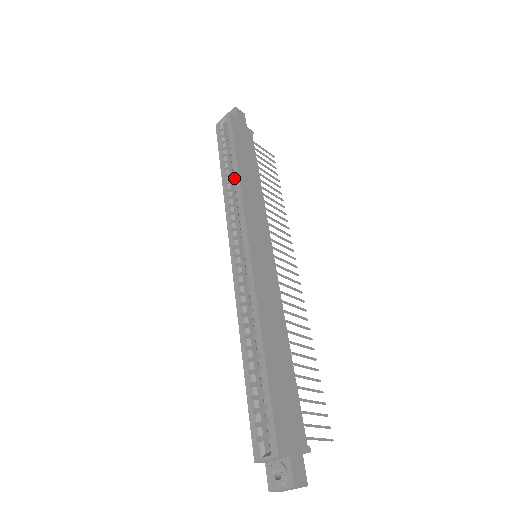
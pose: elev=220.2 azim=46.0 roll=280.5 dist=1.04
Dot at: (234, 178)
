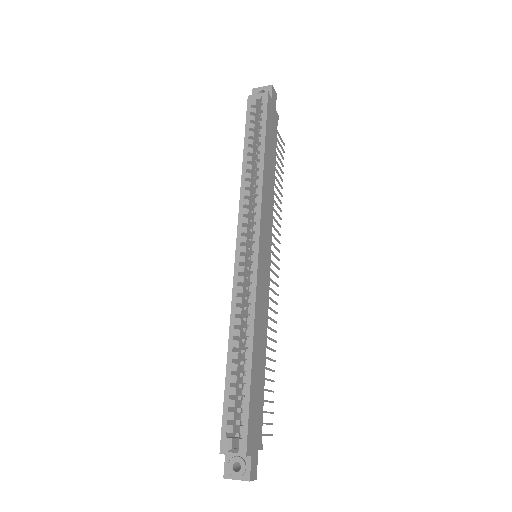
Dot at: (256, 169)
